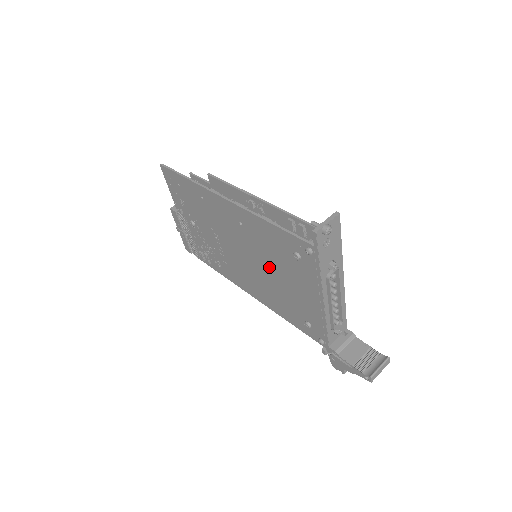
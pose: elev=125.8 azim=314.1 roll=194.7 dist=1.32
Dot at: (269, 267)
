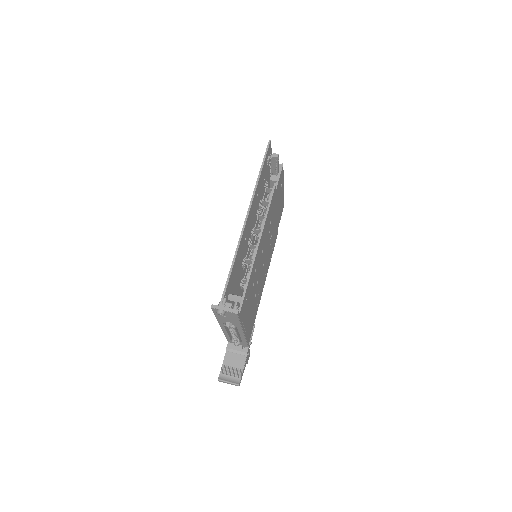
Dot at: occluded
